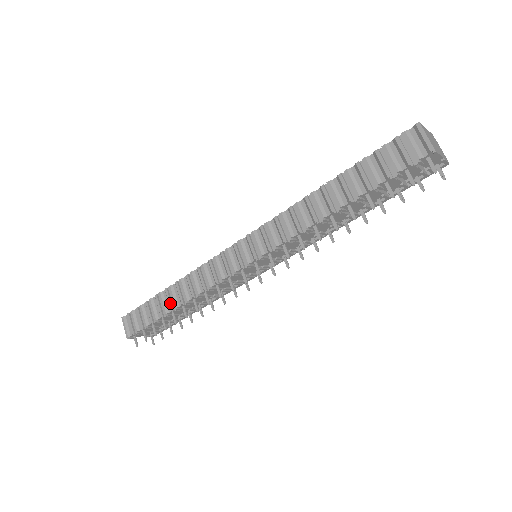
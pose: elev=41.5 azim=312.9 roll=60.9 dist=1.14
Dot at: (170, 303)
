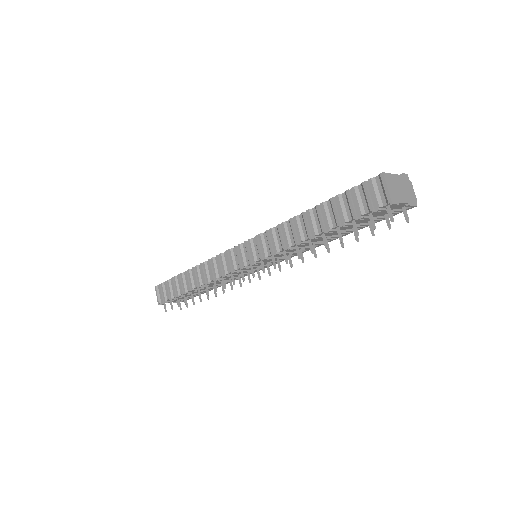
Dot at: (188, 284)
